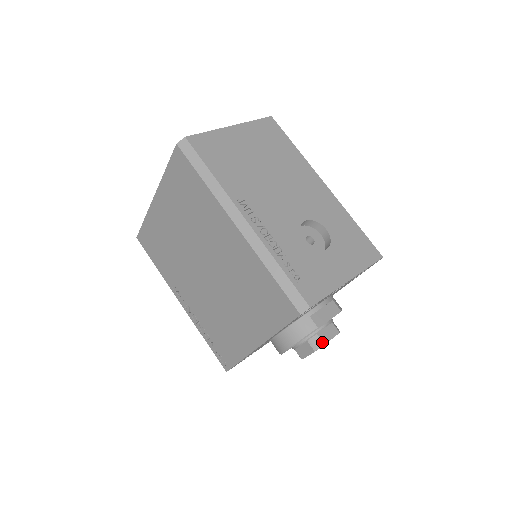
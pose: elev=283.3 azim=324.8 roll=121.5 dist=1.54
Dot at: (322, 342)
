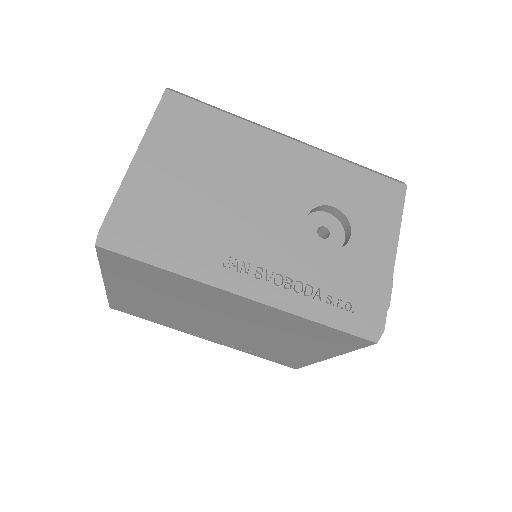
Dot at: occluded
